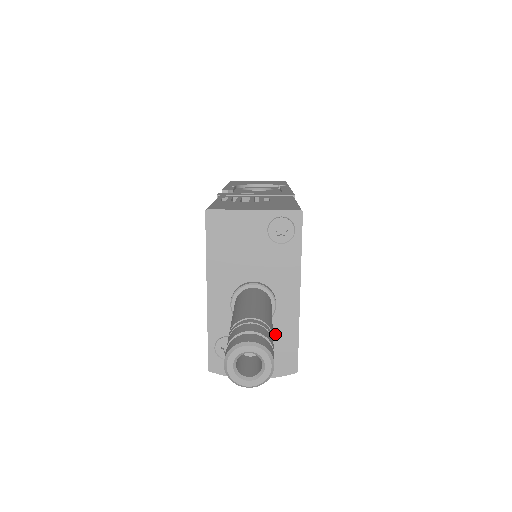
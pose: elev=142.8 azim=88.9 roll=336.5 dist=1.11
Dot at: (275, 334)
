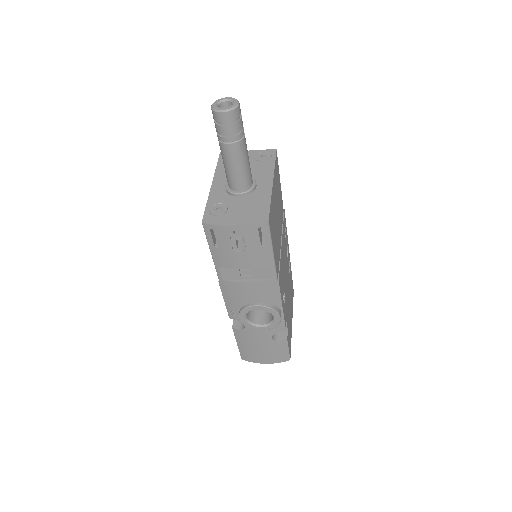
Dot at: (254, 201)
